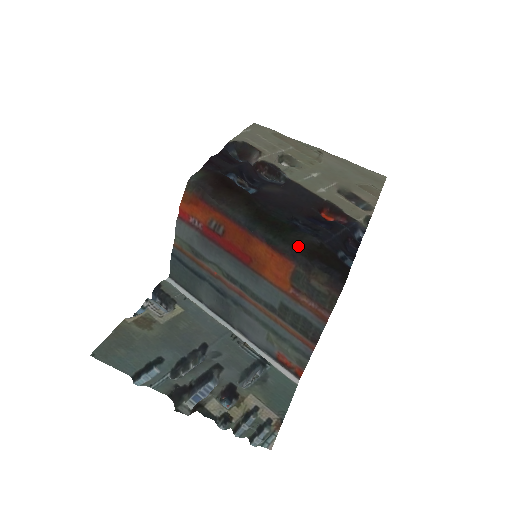
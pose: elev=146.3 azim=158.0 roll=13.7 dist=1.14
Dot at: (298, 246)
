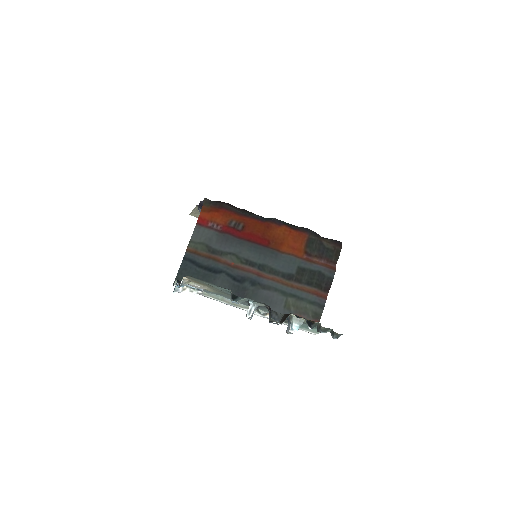
Dot at: occluded
